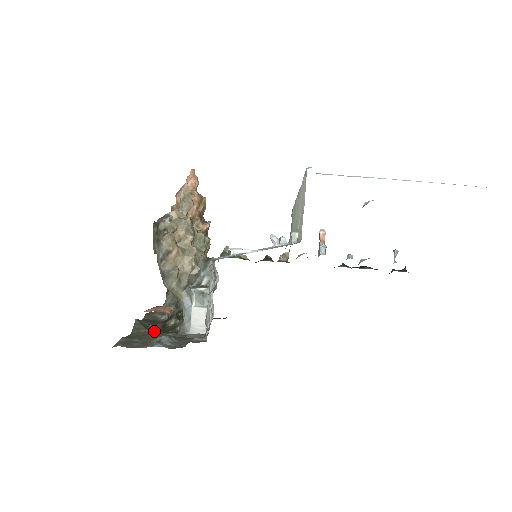
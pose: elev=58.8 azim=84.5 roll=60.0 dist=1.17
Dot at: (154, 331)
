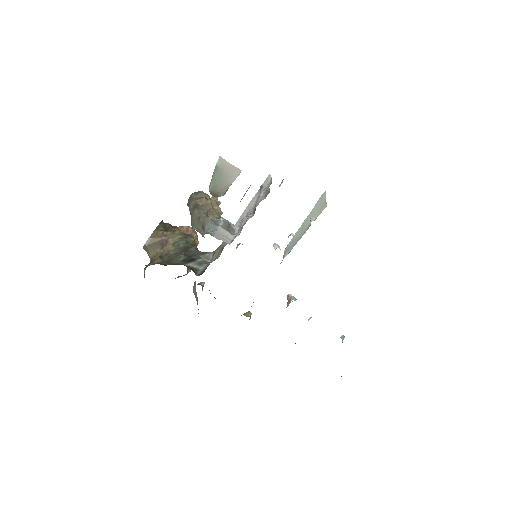
Dot at: occluded
